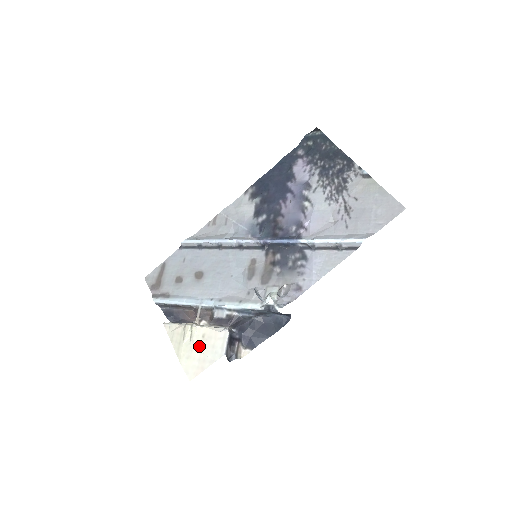
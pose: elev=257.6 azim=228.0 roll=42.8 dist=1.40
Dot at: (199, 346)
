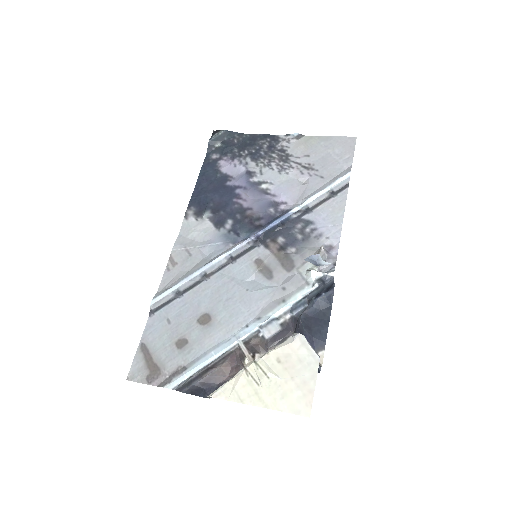
Dot at: (284, 374)
